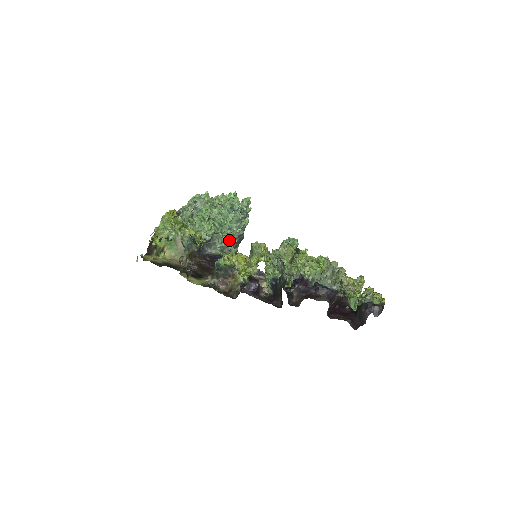
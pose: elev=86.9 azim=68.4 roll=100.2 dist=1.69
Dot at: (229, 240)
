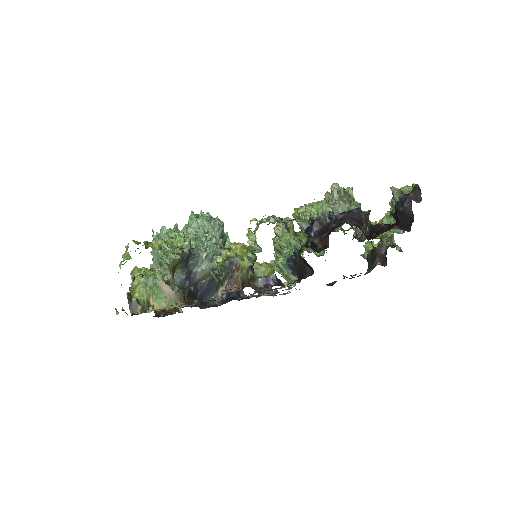
Dot at: (212, 242)
